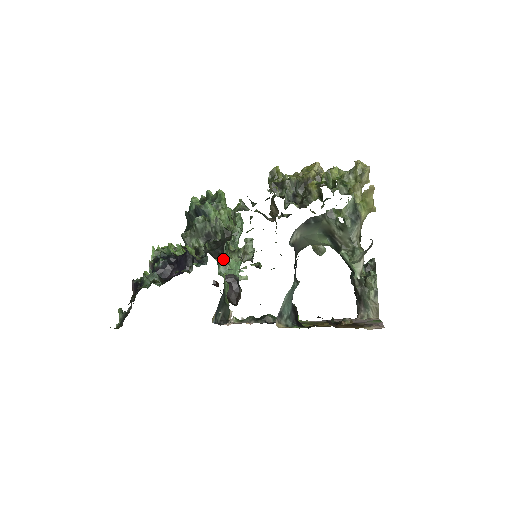
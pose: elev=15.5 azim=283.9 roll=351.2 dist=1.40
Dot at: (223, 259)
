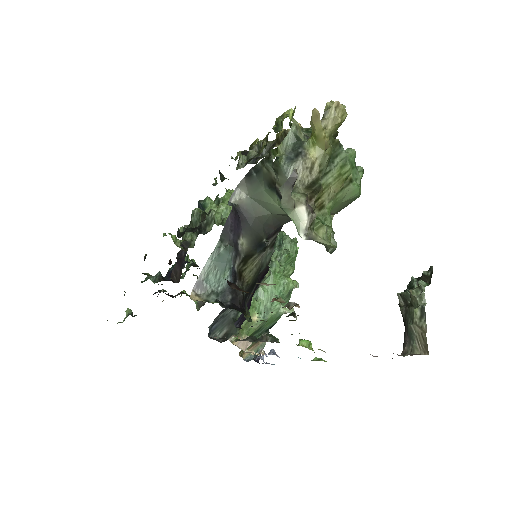
Dot at: occluded
